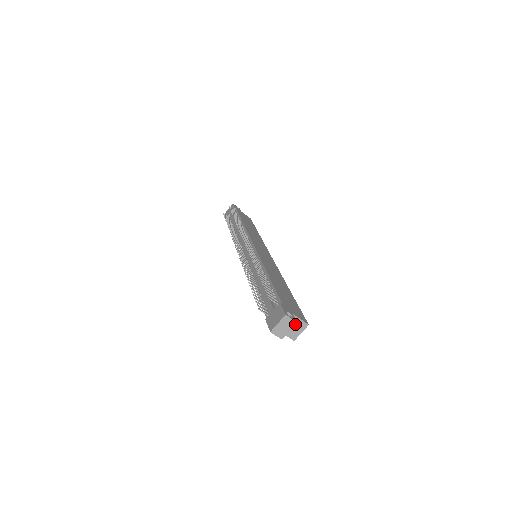
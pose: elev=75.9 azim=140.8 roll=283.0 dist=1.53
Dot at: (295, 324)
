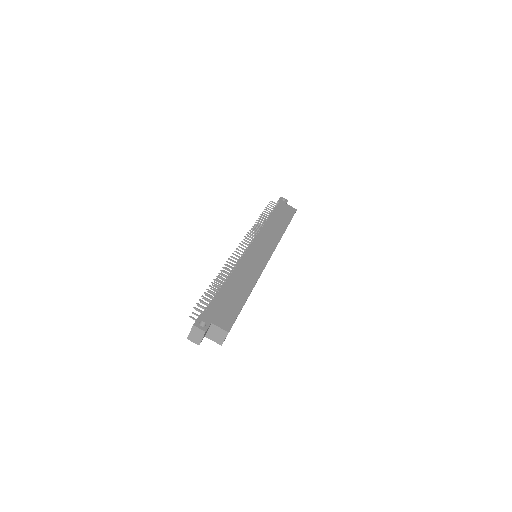
Dot at: (204, 333)
